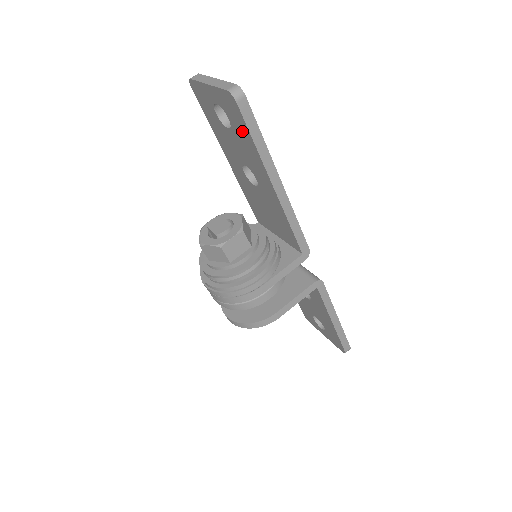
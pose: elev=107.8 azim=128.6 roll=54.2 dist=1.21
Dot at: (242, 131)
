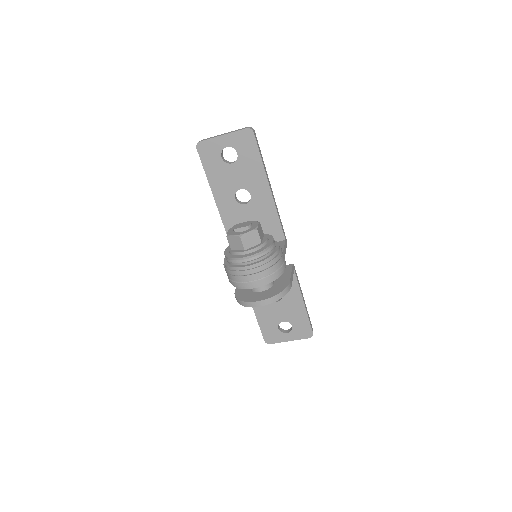
Dot at: (250, 155)
